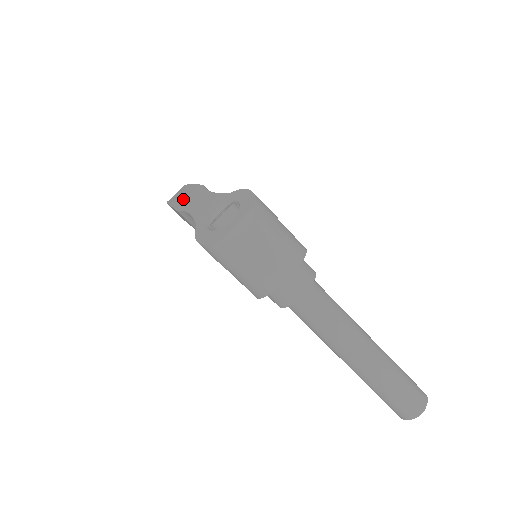
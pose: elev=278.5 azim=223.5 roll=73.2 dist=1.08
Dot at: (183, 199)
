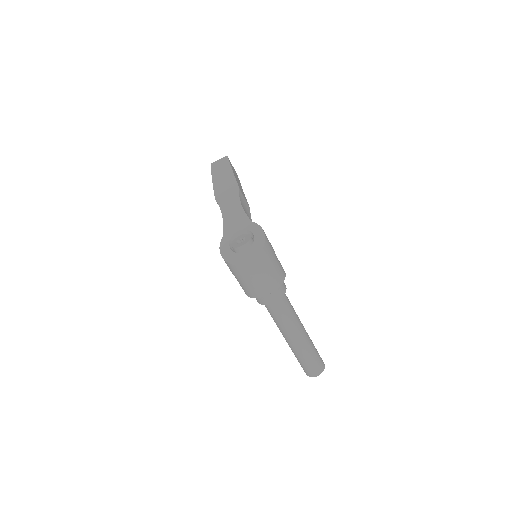
Dot at: (222, 188)
